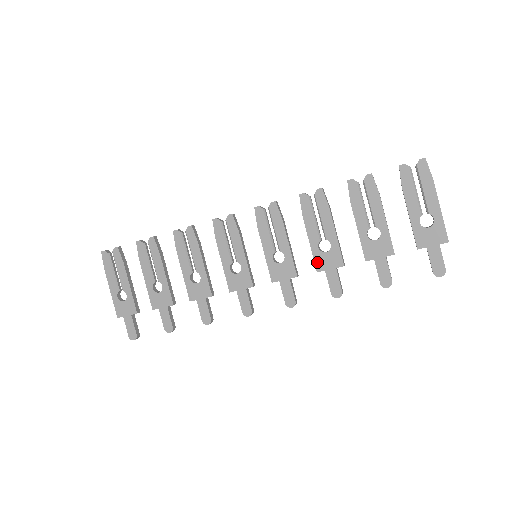
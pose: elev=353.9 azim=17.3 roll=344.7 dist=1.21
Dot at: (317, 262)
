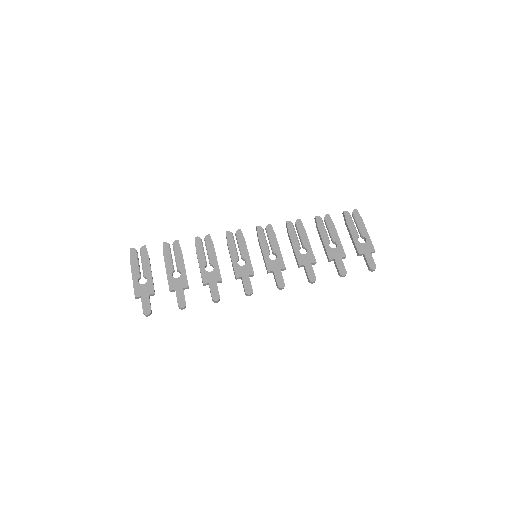
Dot at: (299, 260)
